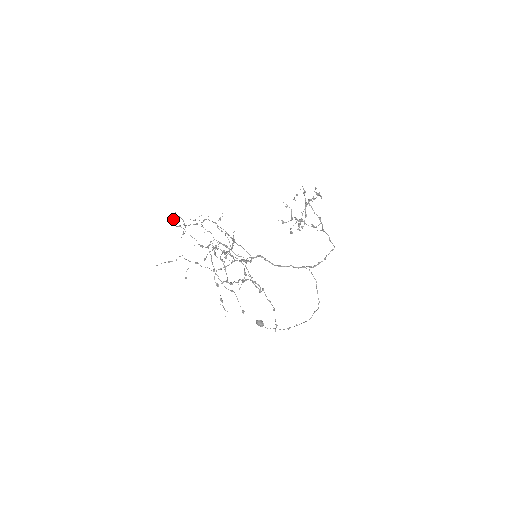
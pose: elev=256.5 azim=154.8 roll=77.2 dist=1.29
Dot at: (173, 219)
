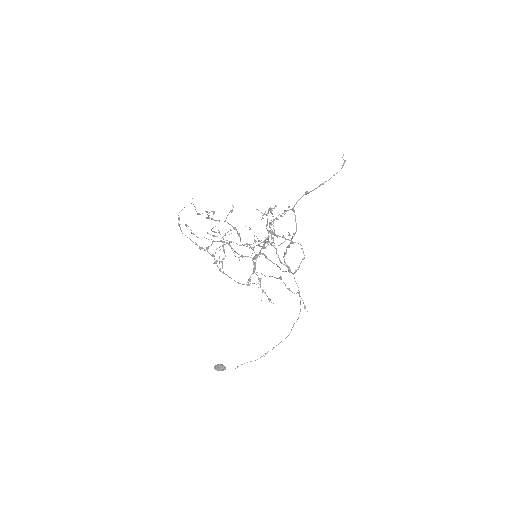
Dot at: (179, 212)
